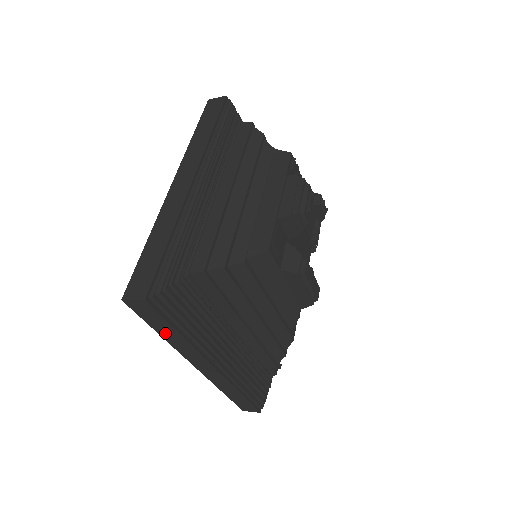
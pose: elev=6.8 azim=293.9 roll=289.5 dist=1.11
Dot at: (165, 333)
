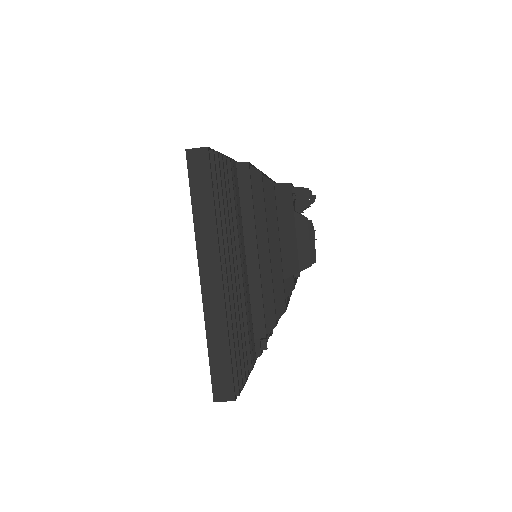
Dot at: (199, 205)
